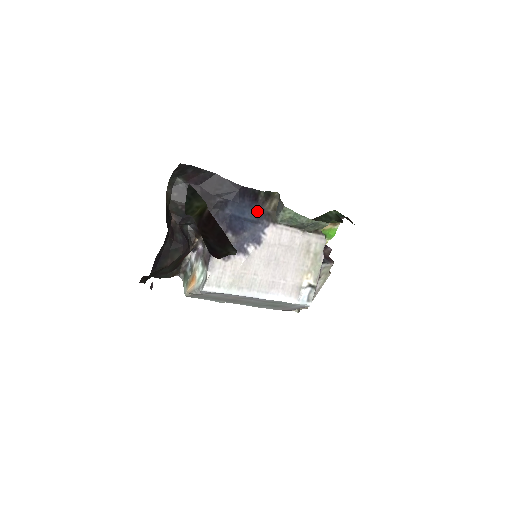
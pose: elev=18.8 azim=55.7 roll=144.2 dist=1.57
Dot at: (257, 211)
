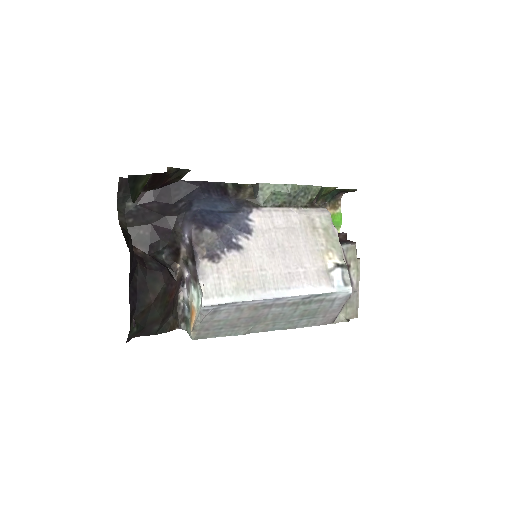
Dot at: (232, 204)
